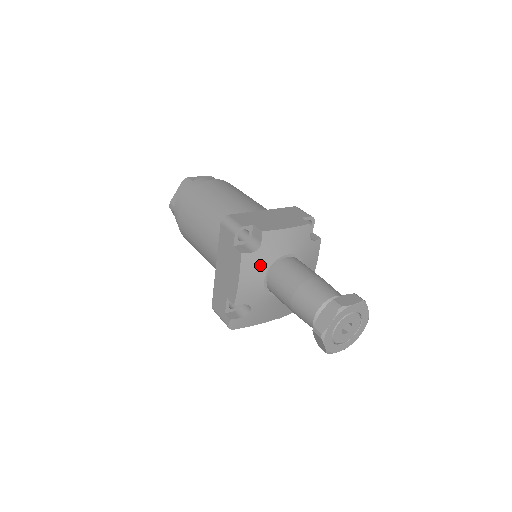
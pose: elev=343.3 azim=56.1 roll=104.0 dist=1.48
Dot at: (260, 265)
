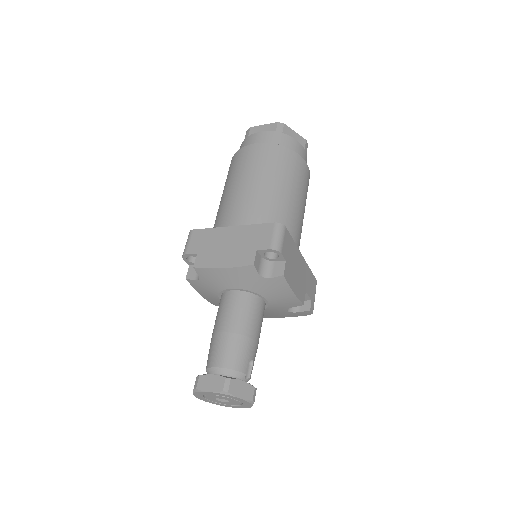
Dot at: (209, 290)
